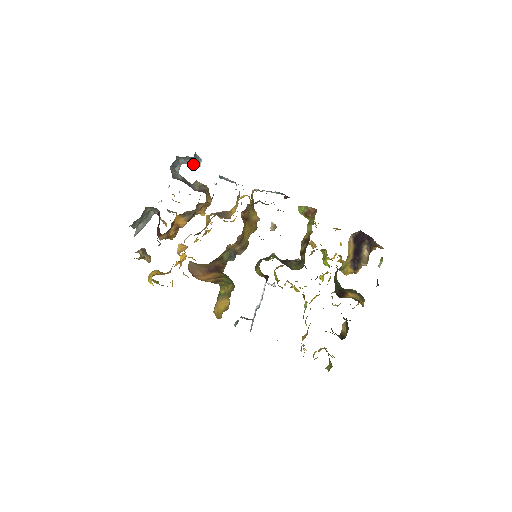
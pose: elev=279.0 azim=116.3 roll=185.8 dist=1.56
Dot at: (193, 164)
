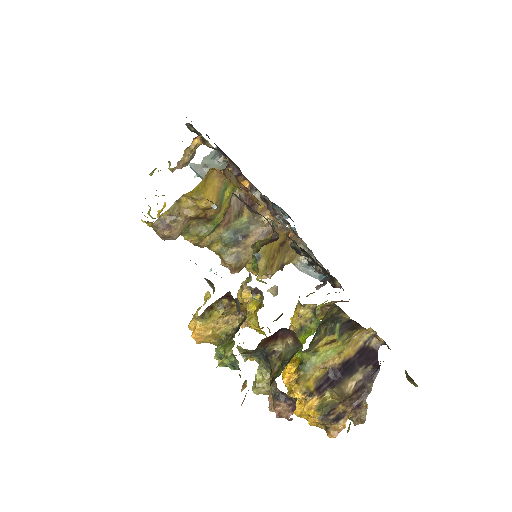
Dot at: occluded
